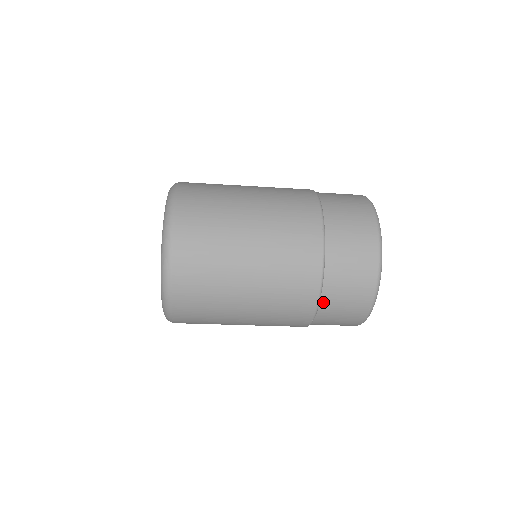
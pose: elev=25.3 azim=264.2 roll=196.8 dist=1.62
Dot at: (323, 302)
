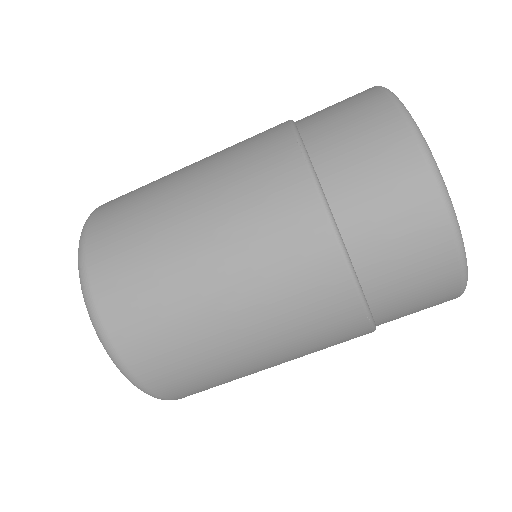
Dot at: (301, 123)
